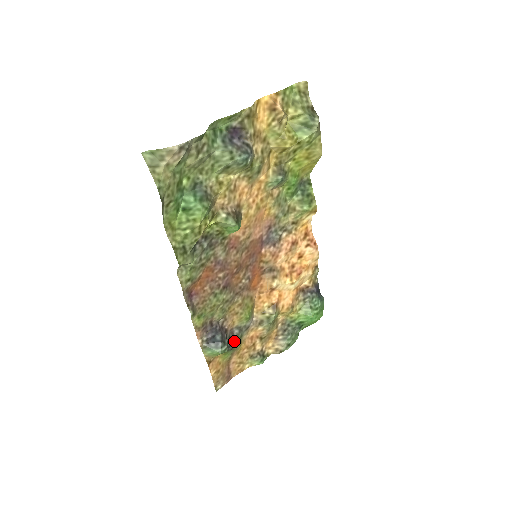
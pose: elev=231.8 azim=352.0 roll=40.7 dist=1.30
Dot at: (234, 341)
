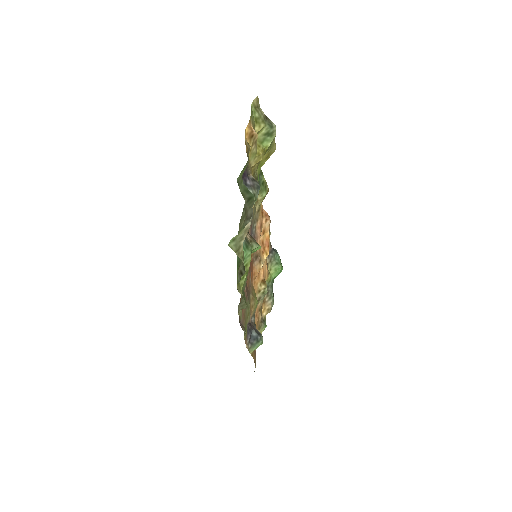
Dot at: (255, 327)
